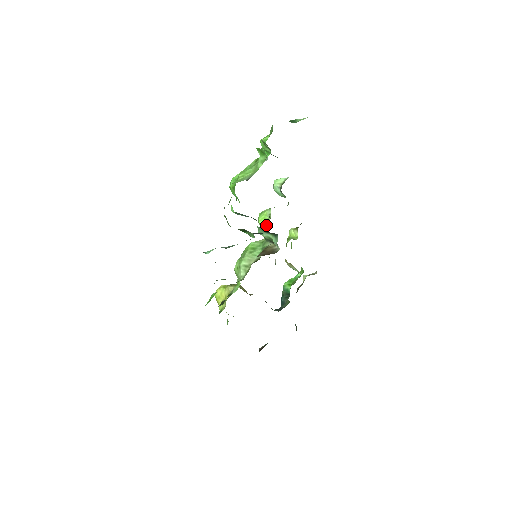
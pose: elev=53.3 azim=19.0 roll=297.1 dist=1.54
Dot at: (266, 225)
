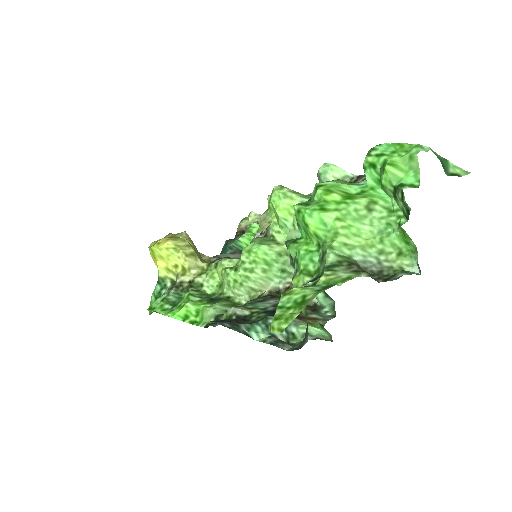
Dot at: occluded
